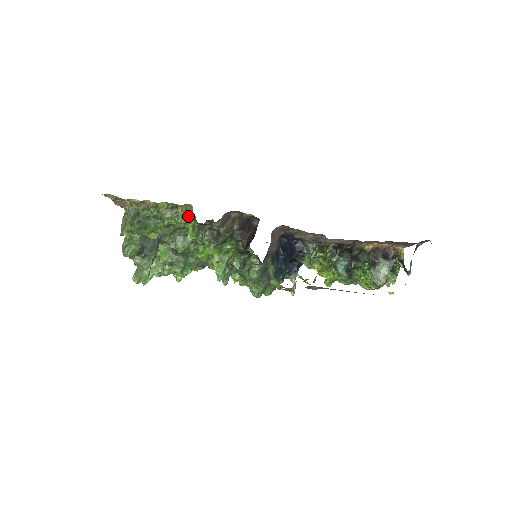
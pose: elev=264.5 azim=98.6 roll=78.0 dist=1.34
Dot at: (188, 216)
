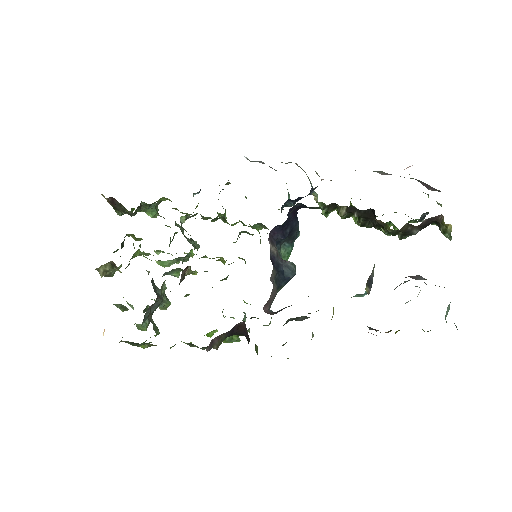
Dot at: occluded
